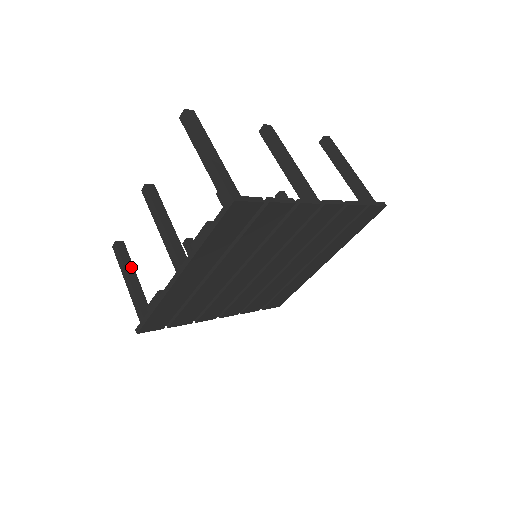
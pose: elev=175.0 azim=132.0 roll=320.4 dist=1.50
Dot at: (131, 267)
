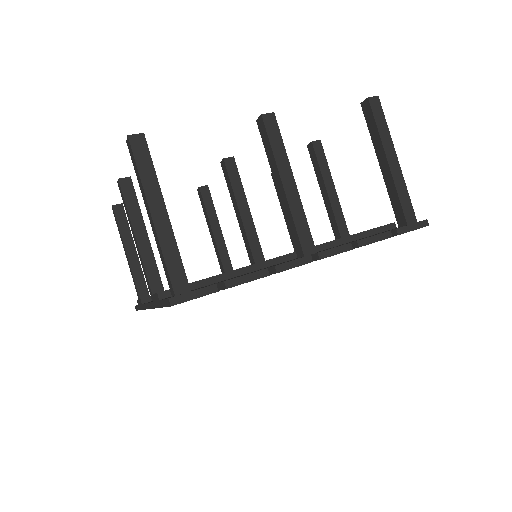
Dot at: (129, 238)
